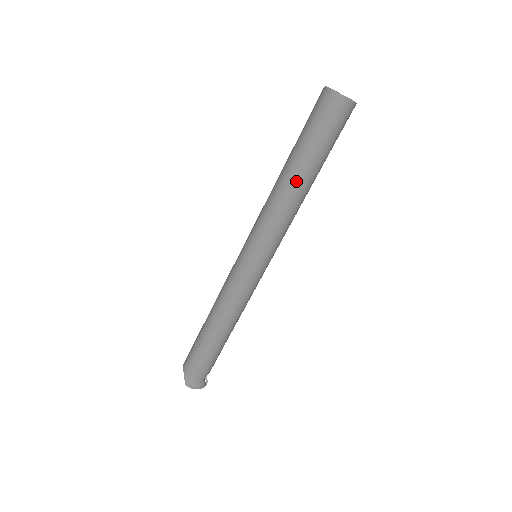
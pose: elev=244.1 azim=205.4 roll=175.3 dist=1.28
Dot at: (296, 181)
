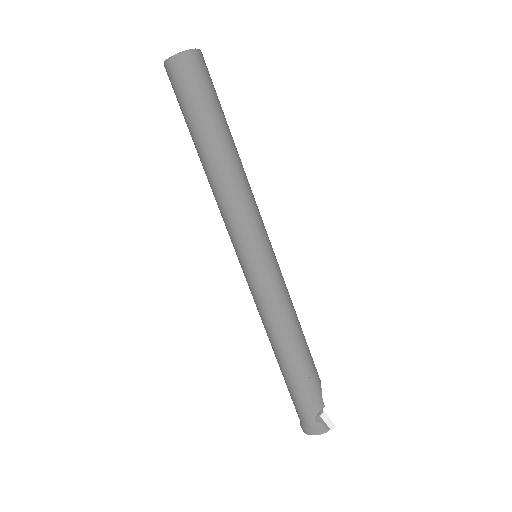
Dot at: (204, 162)
